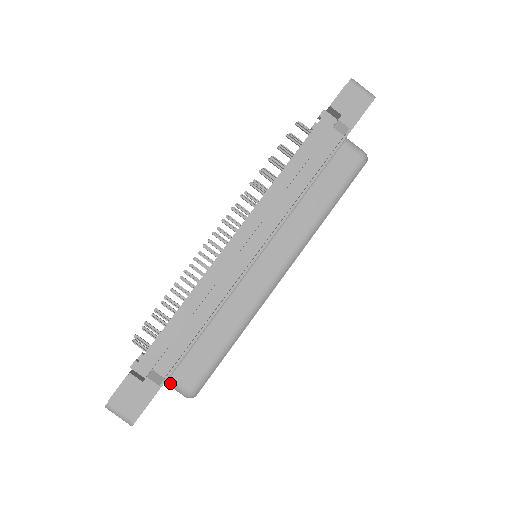
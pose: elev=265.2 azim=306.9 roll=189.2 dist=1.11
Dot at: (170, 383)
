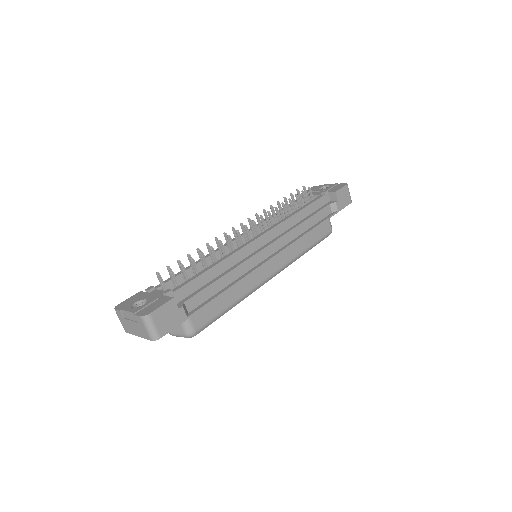
Dot at: occluded
